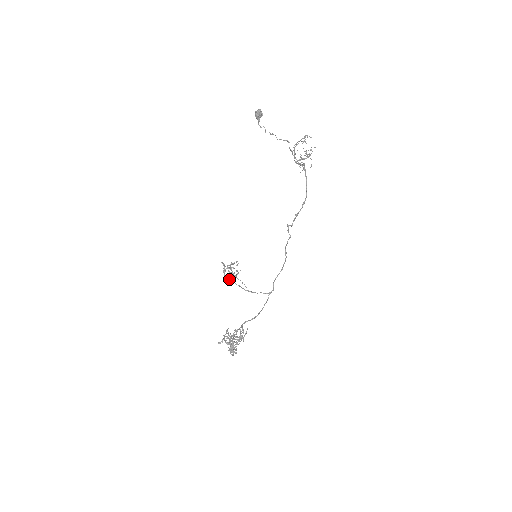
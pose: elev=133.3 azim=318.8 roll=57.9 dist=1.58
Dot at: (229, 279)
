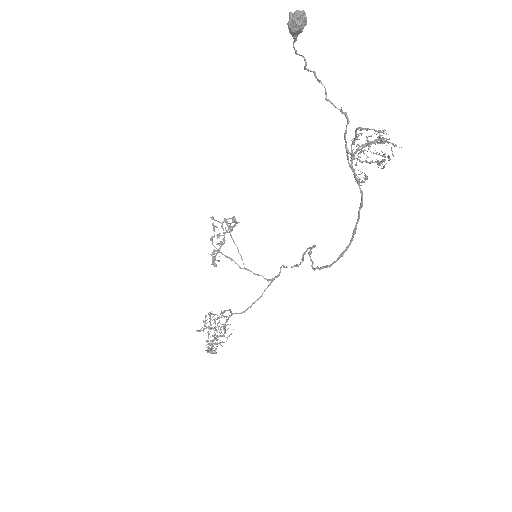
Dot at: (216, 264)
